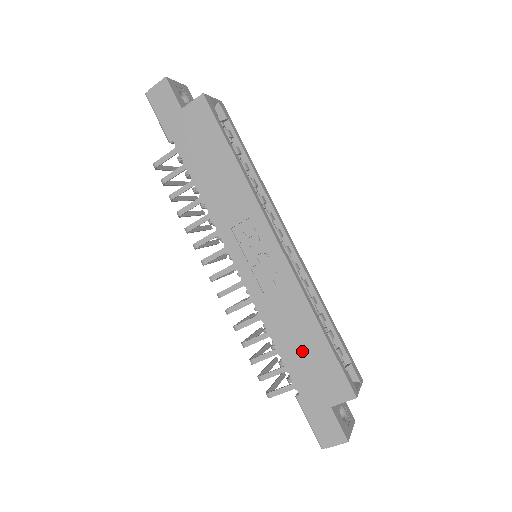
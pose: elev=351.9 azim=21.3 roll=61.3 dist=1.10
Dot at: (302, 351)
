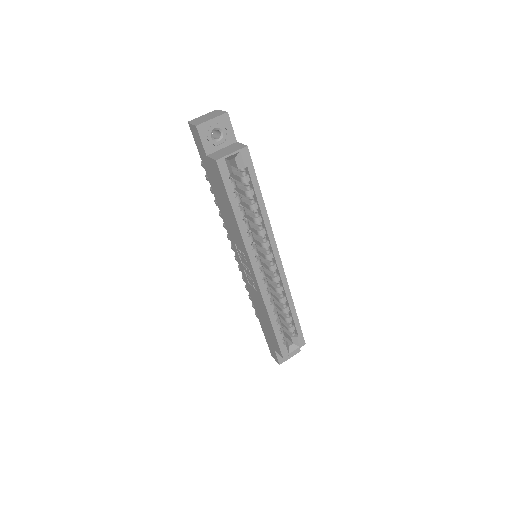
Dot at: (264, 321)
